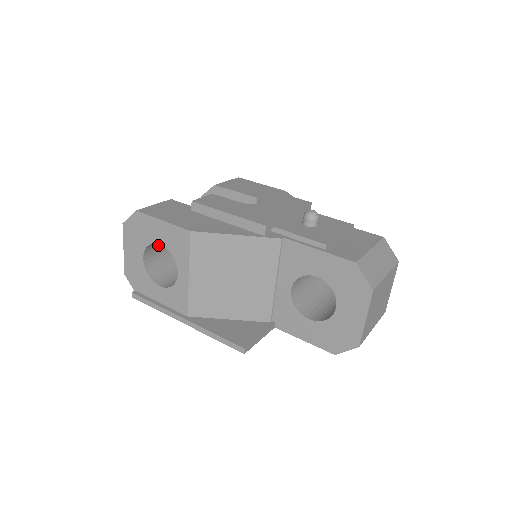
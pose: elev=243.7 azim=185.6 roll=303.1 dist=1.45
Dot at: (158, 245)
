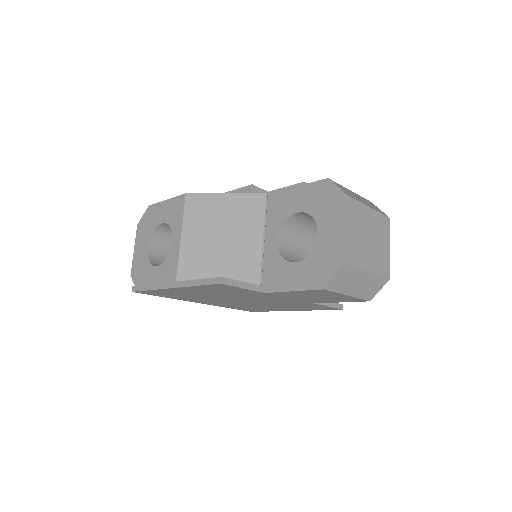
Dot at: (164, 243)
